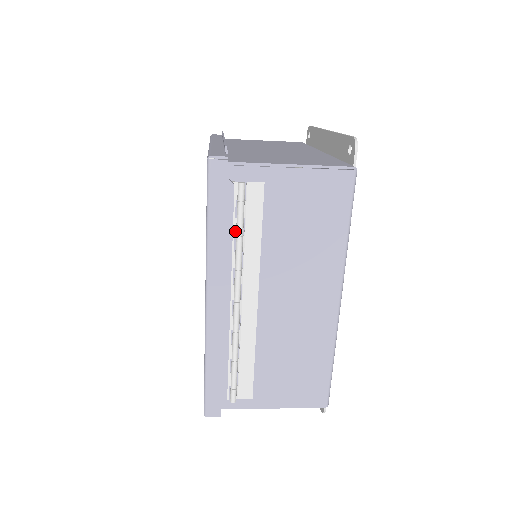
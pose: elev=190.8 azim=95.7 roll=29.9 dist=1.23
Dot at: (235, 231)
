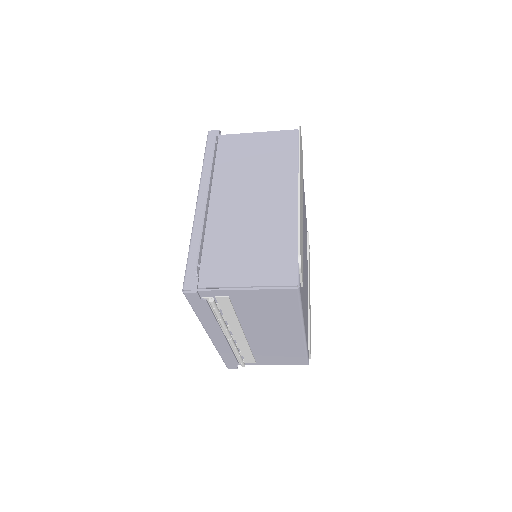
Dot at: occluded
